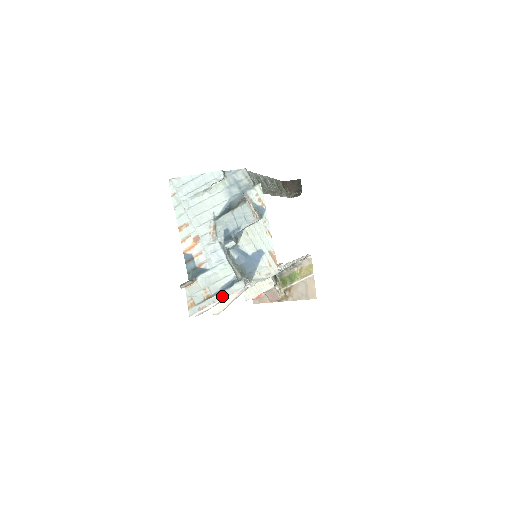
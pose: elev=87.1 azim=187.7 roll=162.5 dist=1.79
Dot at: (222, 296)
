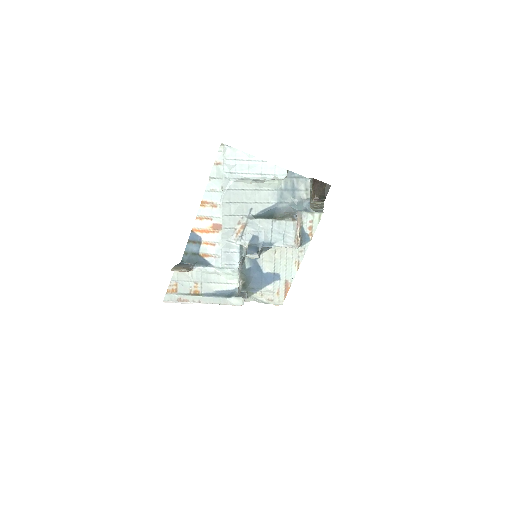
Dot at: (212, 301)
